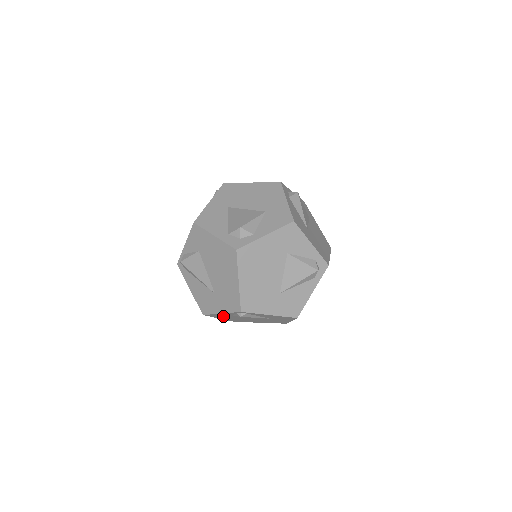
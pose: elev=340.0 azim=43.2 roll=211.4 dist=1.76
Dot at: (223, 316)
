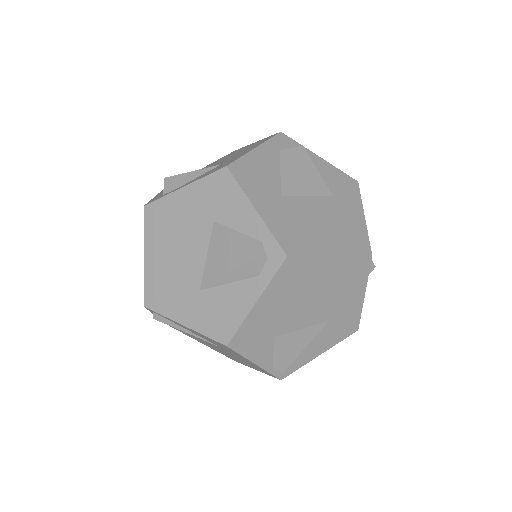
Dot at: occluded
